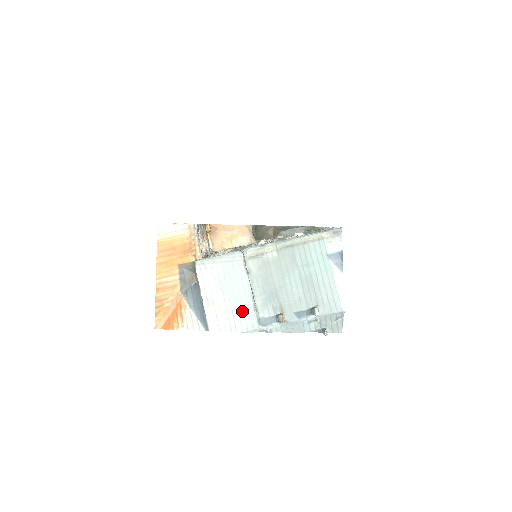
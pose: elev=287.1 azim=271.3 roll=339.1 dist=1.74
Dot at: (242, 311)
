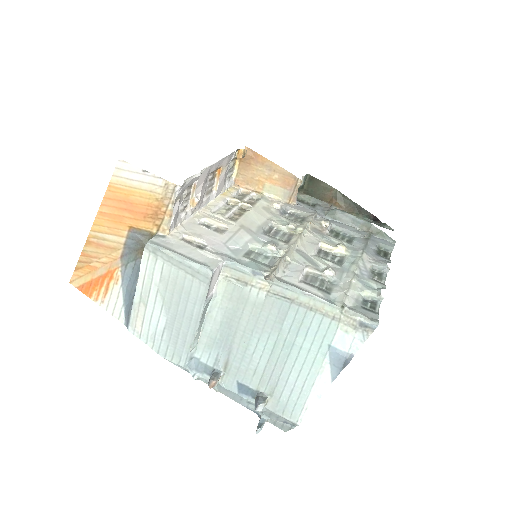
Dot at: (175, 337)
